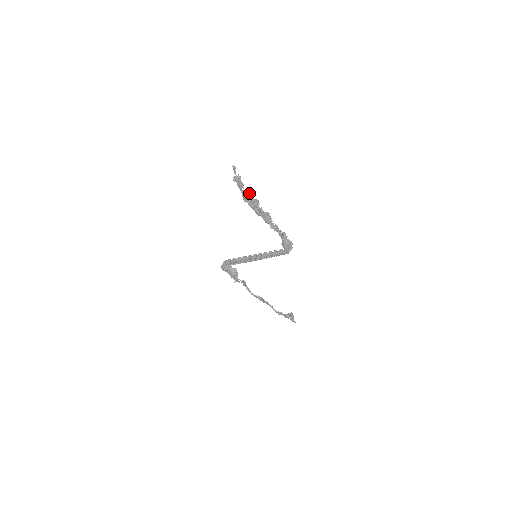
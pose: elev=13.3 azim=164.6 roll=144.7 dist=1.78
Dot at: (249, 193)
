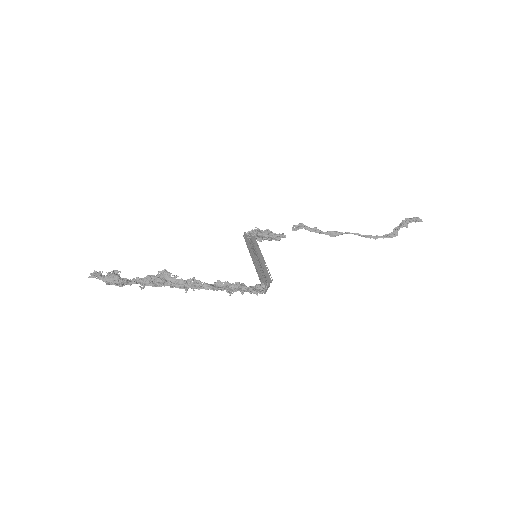
Dot at: (141, 283)
